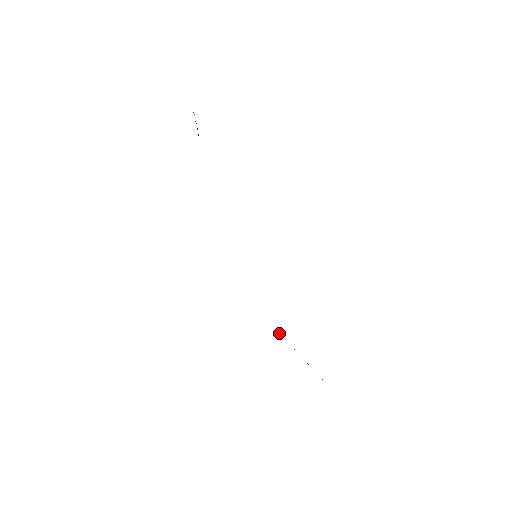
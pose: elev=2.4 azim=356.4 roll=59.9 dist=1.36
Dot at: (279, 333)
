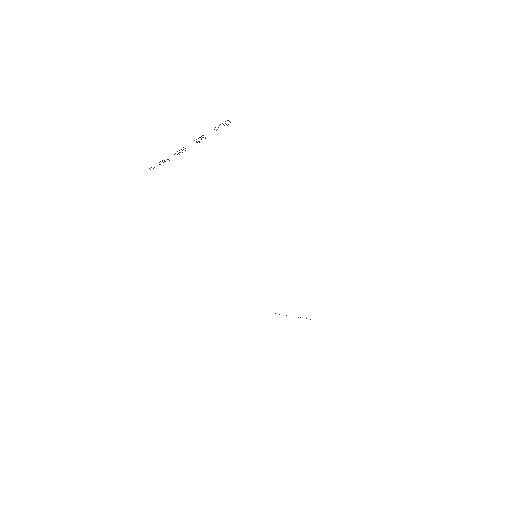
Dot at: (275, 313)
